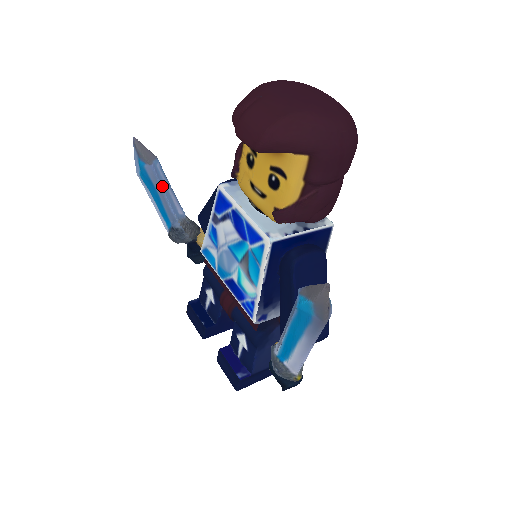
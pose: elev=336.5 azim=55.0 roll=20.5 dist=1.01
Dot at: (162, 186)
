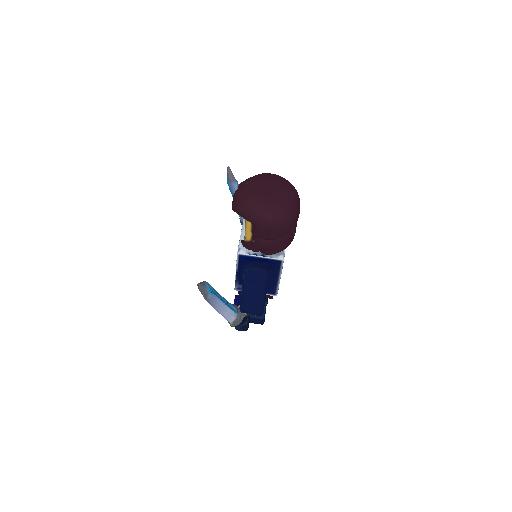
Dot at: occluded
